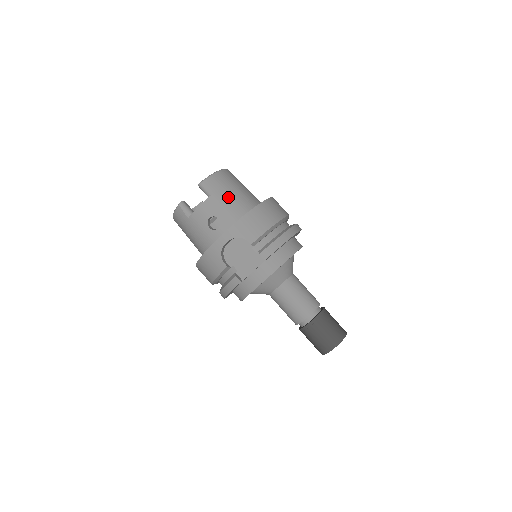
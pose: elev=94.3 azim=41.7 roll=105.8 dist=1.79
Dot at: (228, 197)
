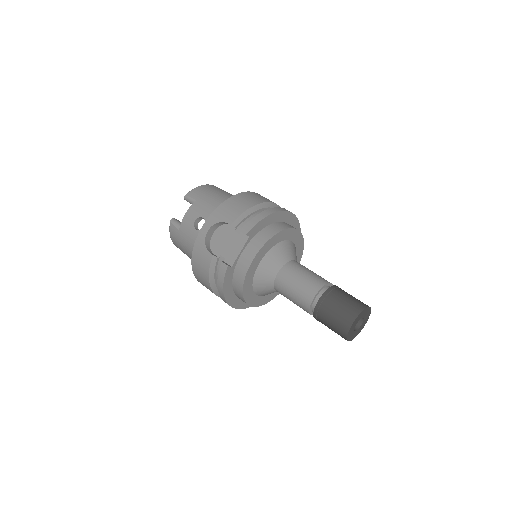
Dot at: (211, 199)
